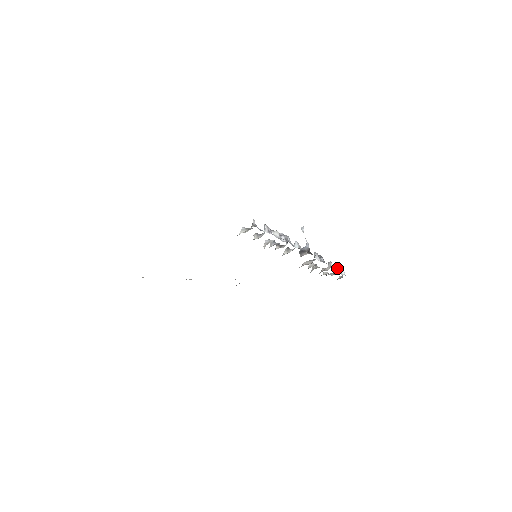
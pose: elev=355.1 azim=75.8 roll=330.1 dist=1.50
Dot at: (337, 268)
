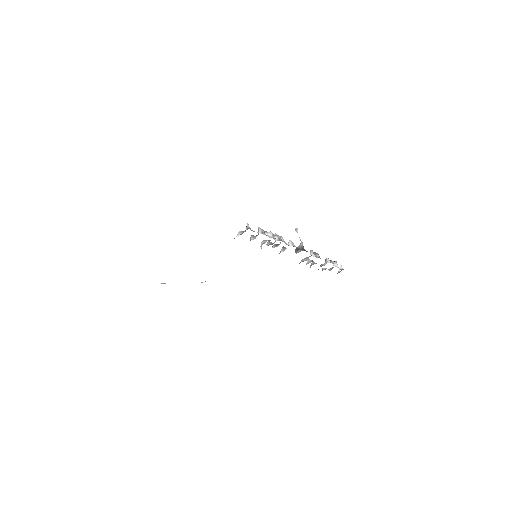
Dot at: (334, 263)
